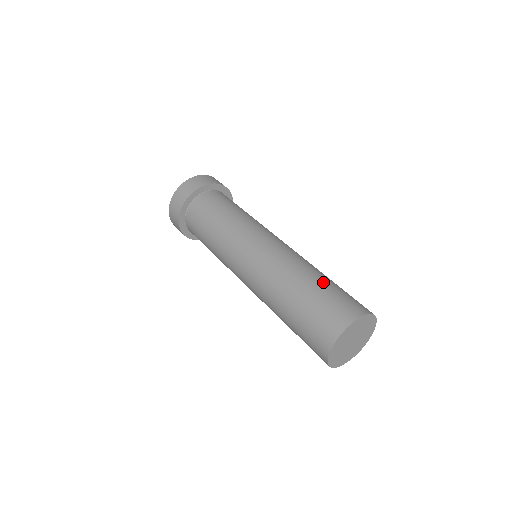
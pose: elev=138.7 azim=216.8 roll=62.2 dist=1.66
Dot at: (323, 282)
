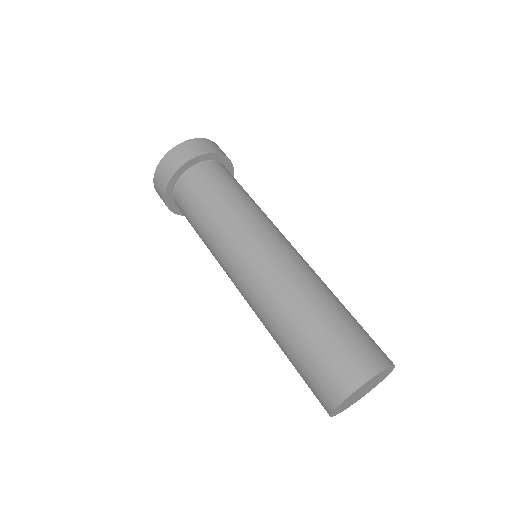
Dot at: (340, 314)
